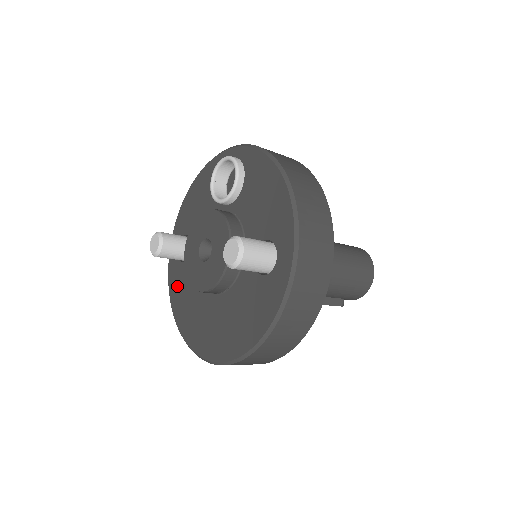
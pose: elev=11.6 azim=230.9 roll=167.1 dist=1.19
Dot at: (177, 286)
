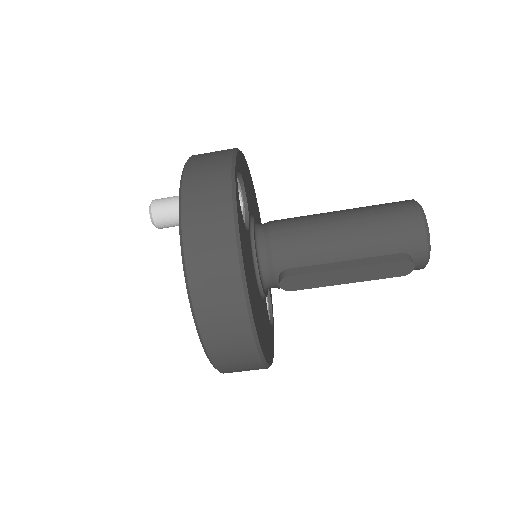
Dot at: occluded
